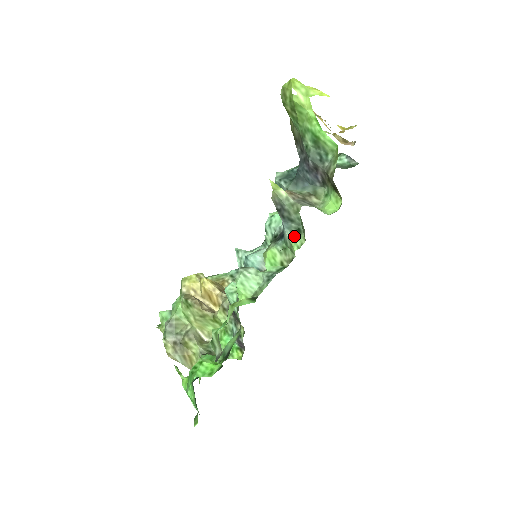
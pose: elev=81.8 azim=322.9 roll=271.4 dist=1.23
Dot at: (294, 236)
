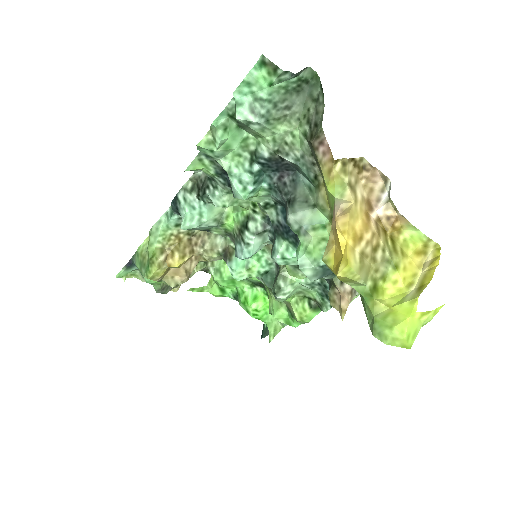
Dot at: occluded
